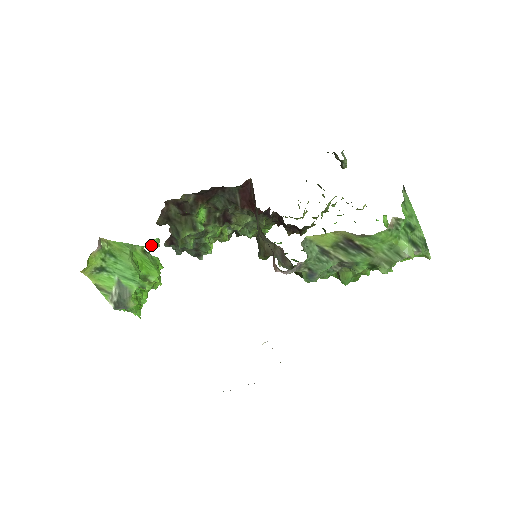
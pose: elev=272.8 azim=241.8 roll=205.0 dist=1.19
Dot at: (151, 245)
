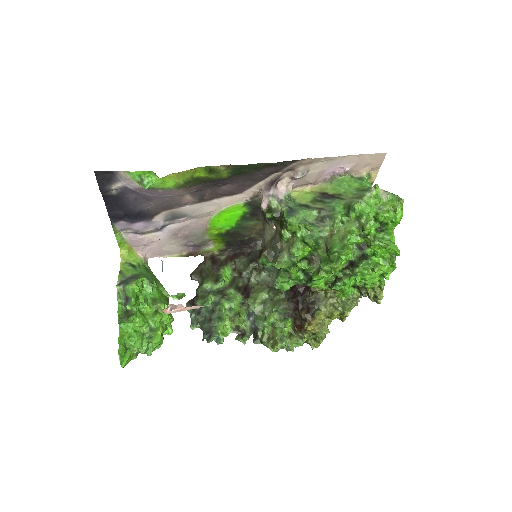
Dot at: (176, 298)
